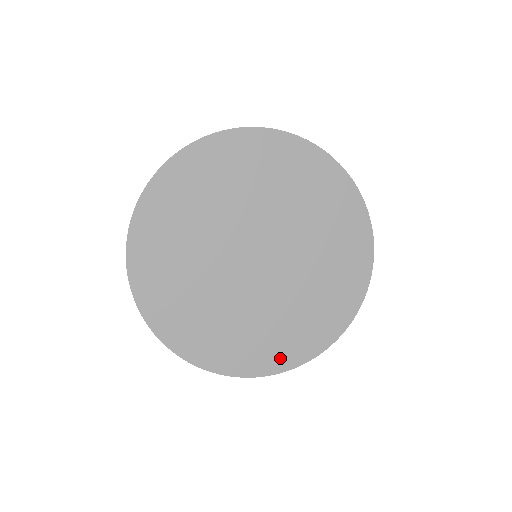
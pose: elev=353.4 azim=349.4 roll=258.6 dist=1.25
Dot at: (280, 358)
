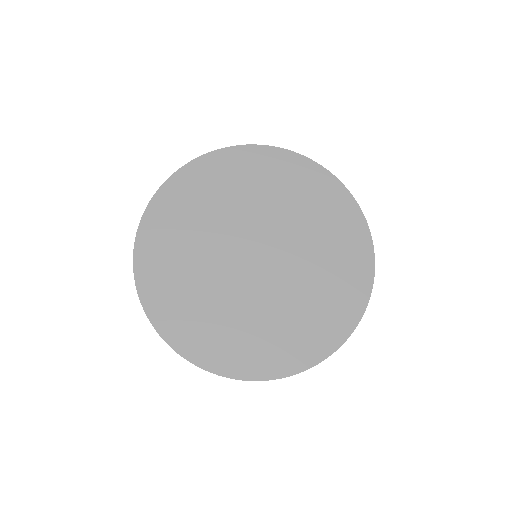
Dot at: (302, 354)
